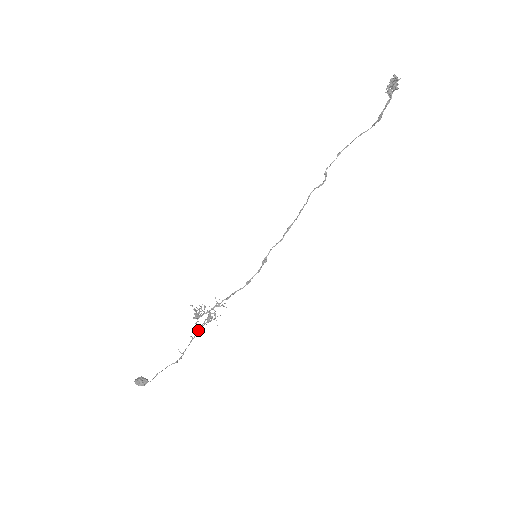
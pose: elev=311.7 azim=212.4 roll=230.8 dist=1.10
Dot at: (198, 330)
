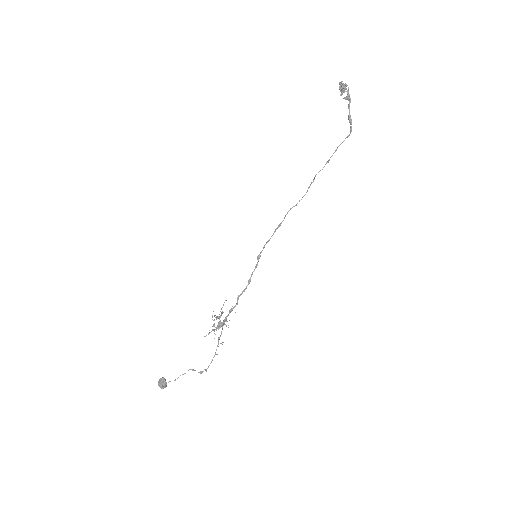
Dot at: (209, 332)
